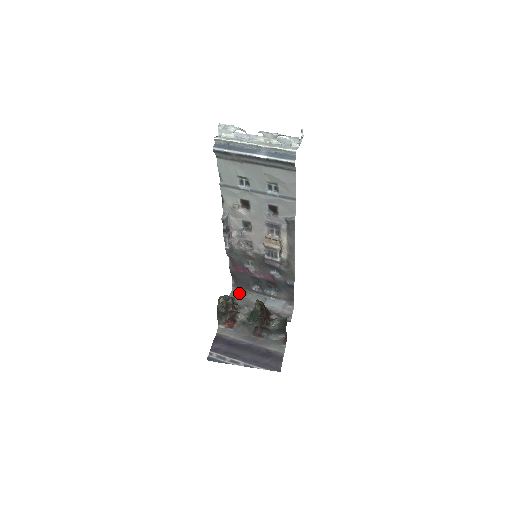
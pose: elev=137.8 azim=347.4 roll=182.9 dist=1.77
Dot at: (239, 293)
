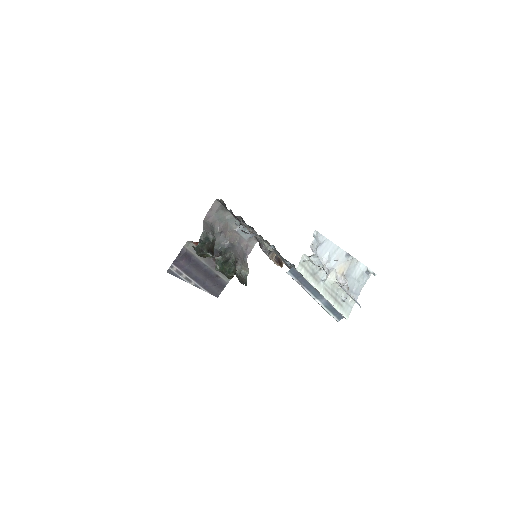
Dot at: (220, 207)
